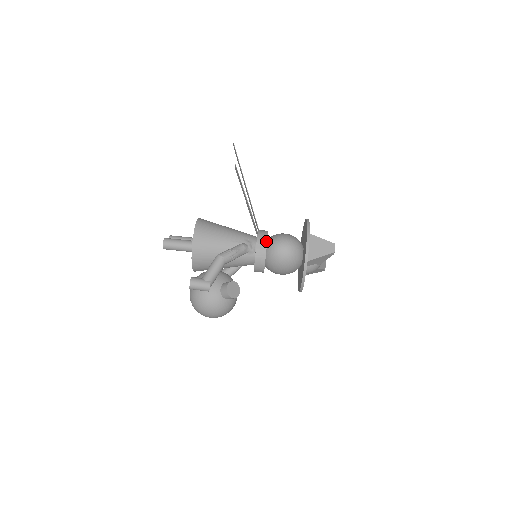
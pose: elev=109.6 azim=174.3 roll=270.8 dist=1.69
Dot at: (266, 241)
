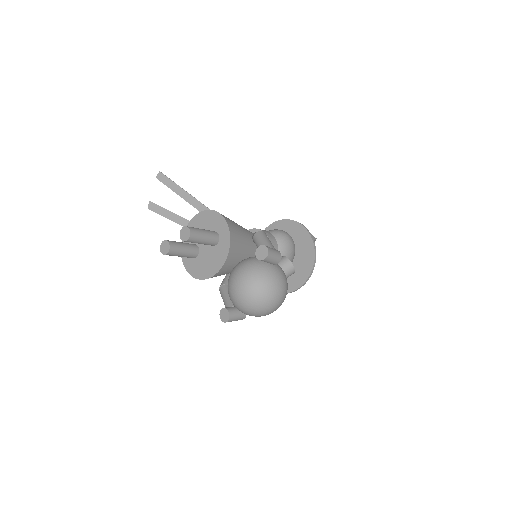
Dot at: (269, 232)
